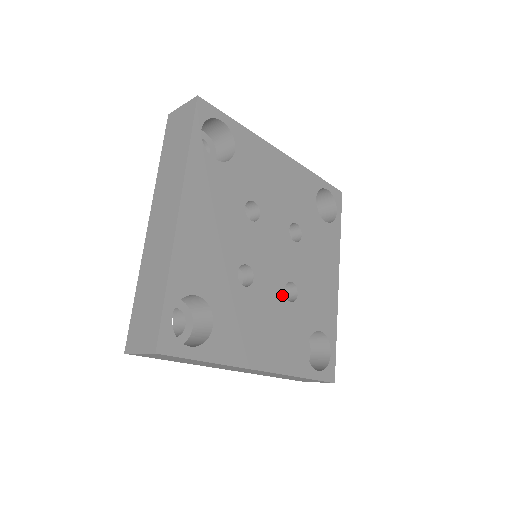
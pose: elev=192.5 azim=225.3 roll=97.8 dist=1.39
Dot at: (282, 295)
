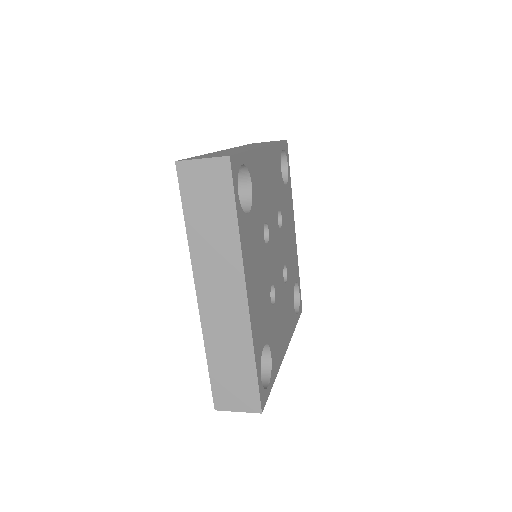
Dot at: (283, 283)
